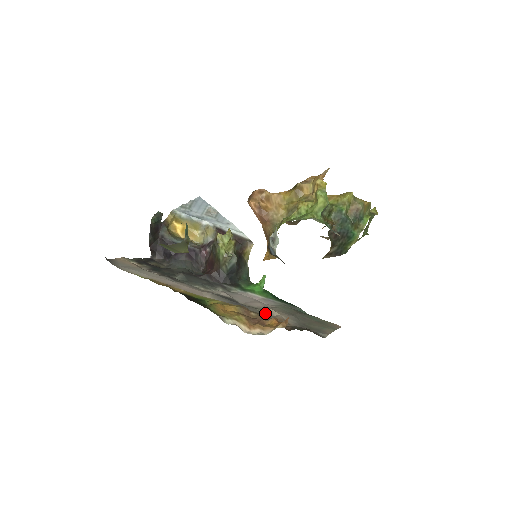
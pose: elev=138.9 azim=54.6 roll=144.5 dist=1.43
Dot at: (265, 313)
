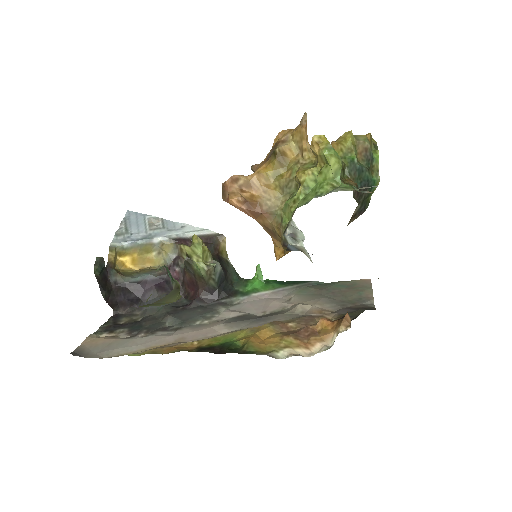
Dot at: (297, 313)
